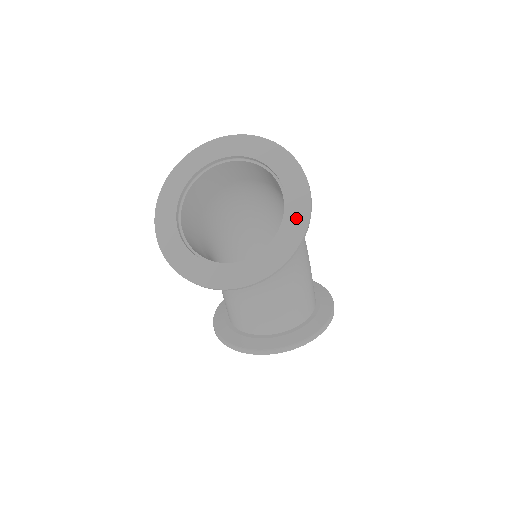
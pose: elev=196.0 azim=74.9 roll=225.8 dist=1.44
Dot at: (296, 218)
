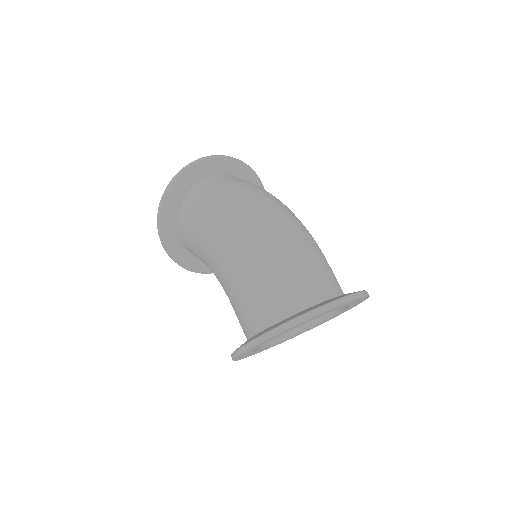
Dot at: occluded
